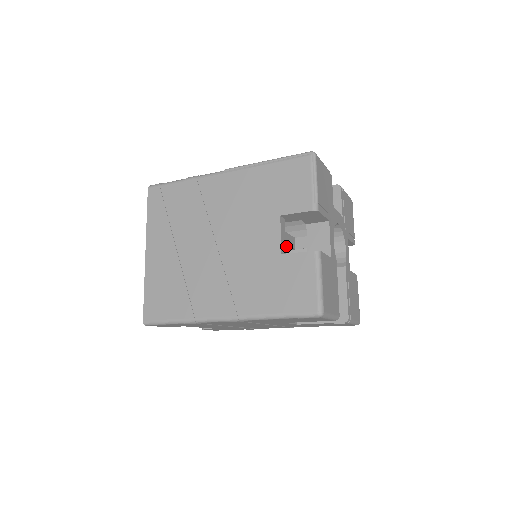
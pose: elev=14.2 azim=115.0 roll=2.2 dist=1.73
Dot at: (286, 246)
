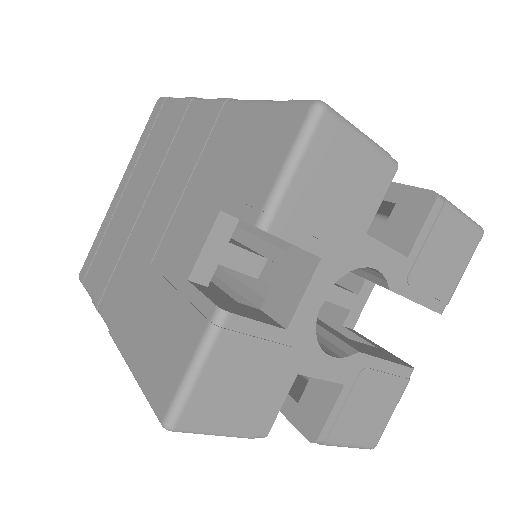
Dot at: occluded
